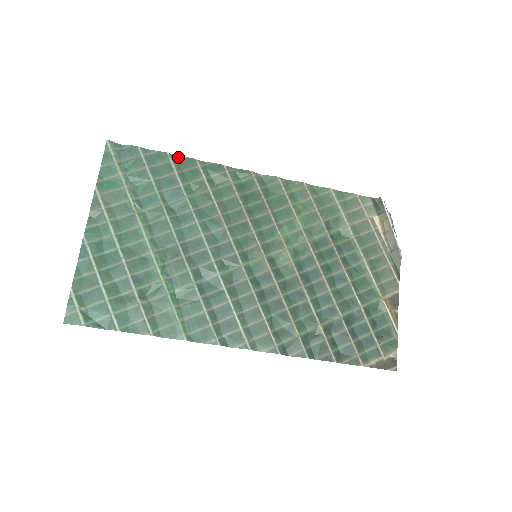
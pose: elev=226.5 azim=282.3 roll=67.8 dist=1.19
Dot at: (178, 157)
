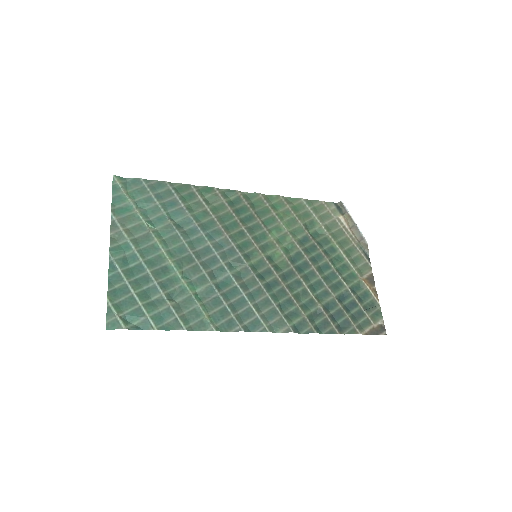
Dot at: (175, 184)
